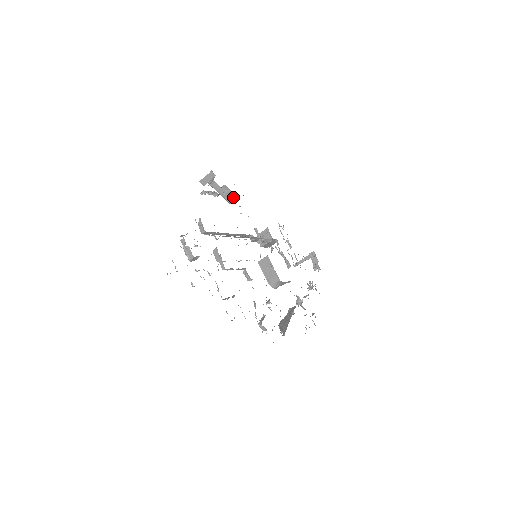
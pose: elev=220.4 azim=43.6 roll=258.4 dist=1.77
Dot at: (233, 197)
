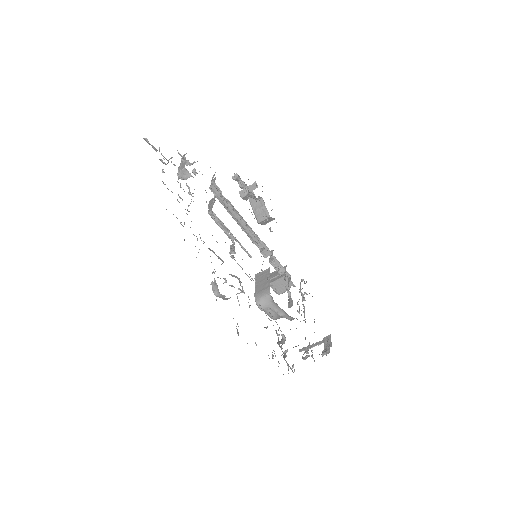
Dot at: (264, 215)
